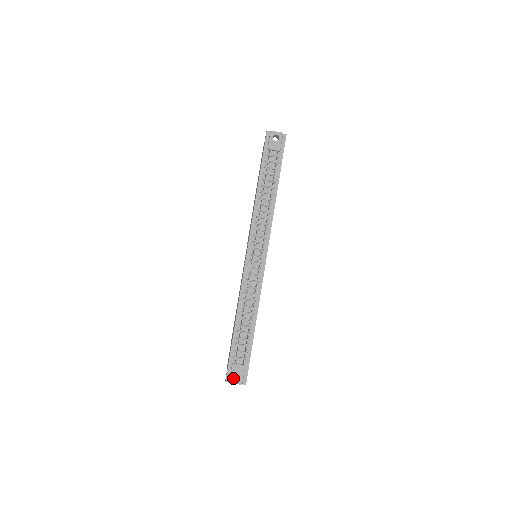
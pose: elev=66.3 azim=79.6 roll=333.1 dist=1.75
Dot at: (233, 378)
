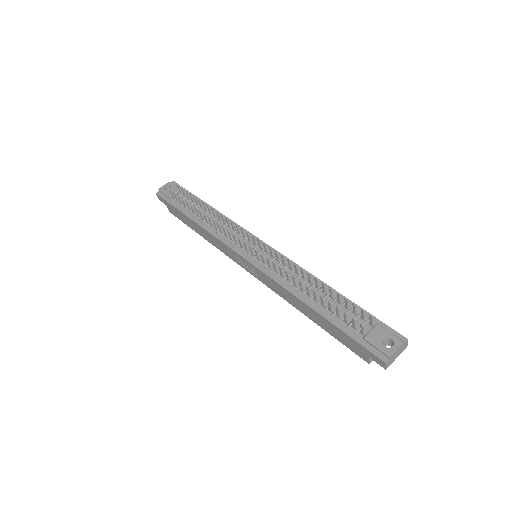
Dot at: (386, 348)
